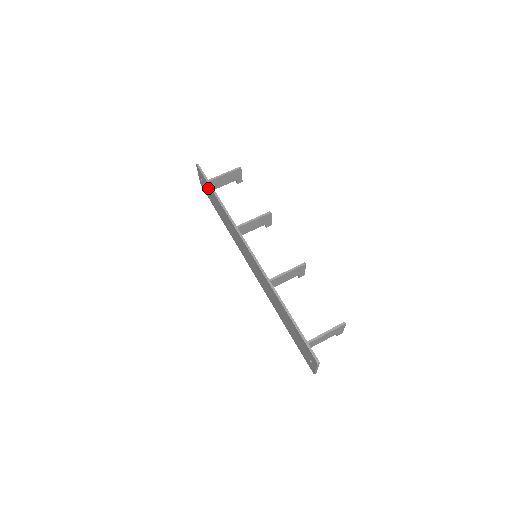
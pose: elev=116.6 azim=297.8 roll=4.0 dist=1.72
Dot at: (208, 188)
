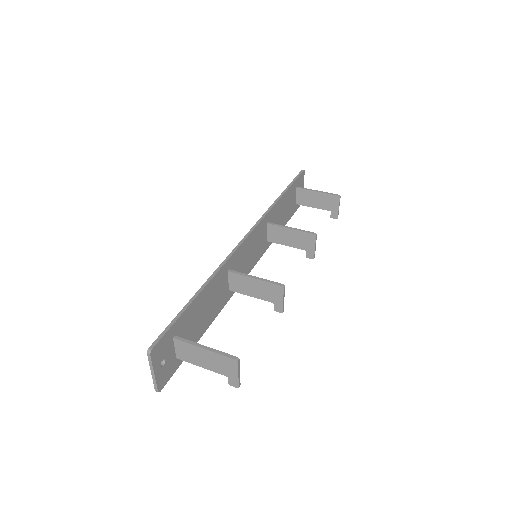
Dot at: occluded
